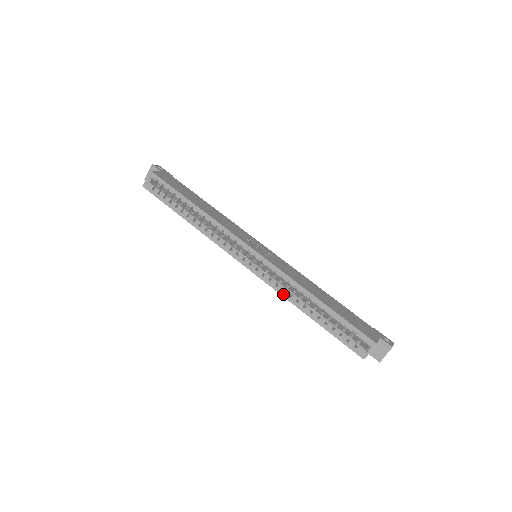
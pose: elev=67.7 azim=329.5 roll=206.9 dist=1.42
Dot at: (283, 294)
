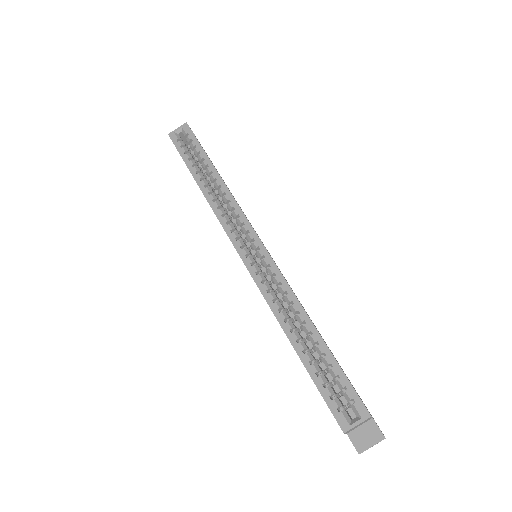
Dot at: (271, 305)
